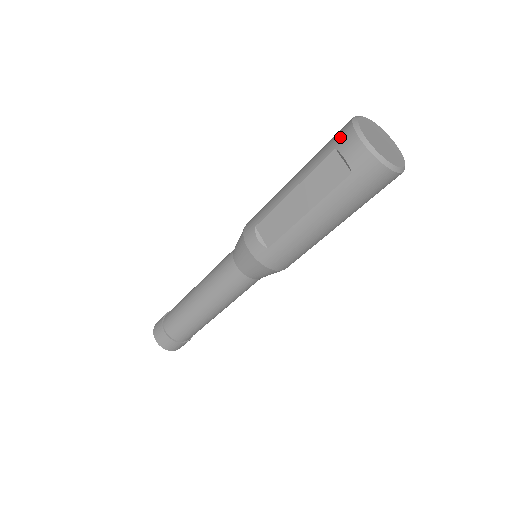
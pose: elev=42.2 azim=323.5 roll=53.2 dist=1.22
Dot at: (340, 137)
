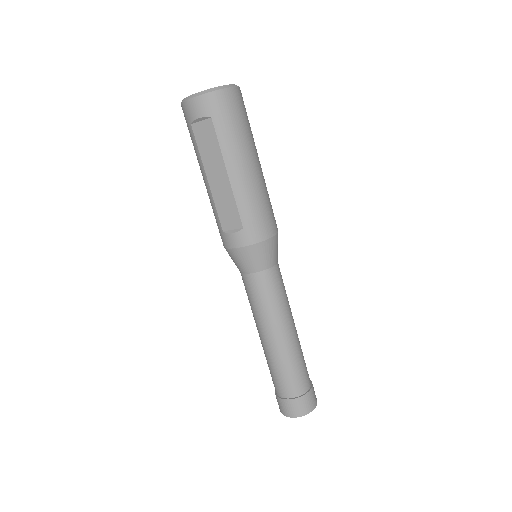
Dot at: (186, 117)
